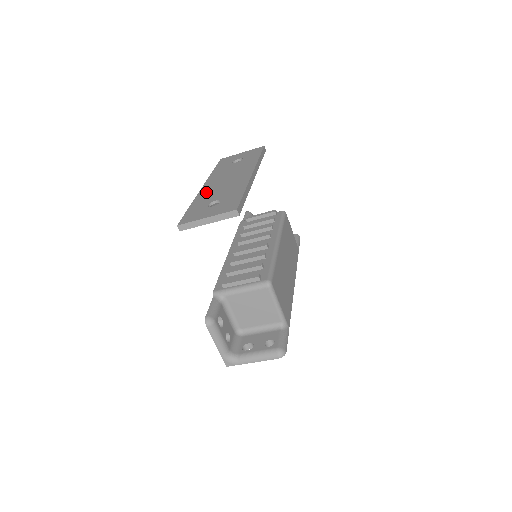
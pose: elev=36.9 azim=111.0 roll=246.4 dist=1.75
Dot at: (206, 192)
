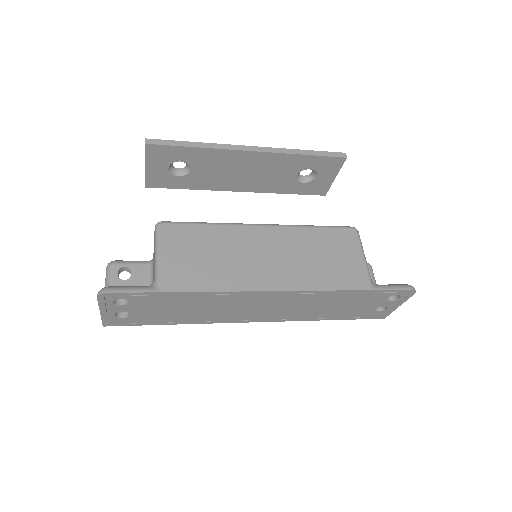
Dot at: occluded
